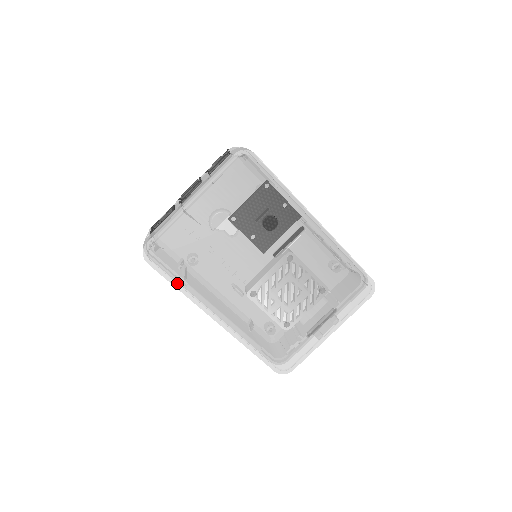
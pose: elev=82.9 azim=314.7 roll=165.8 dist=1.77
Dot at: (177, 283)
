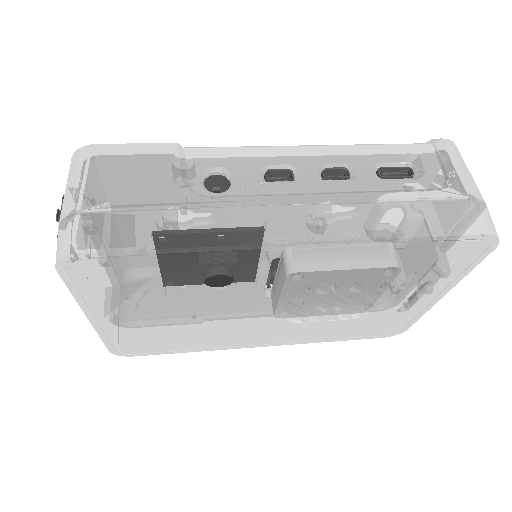
Dot at: (183, 350)
